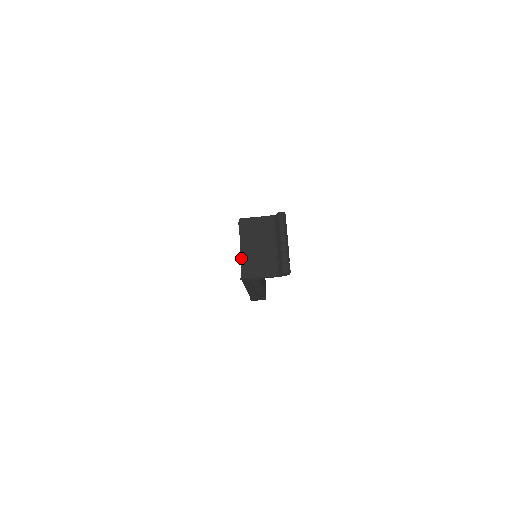
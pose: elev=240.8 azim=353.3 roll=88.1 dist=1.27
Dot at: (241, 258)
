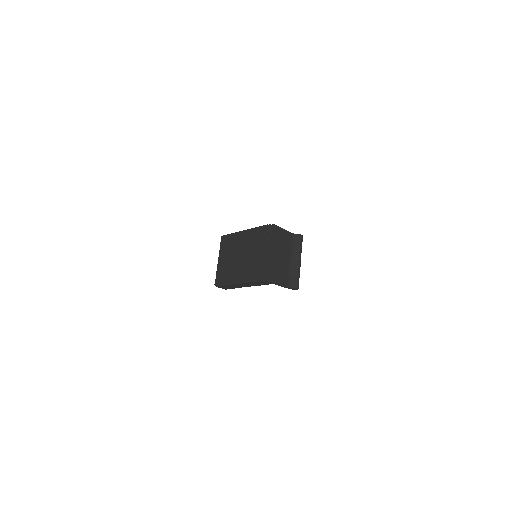
Dot at: (269, 261)
